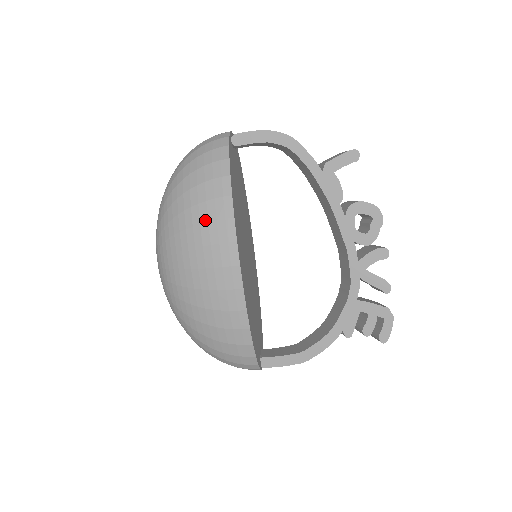
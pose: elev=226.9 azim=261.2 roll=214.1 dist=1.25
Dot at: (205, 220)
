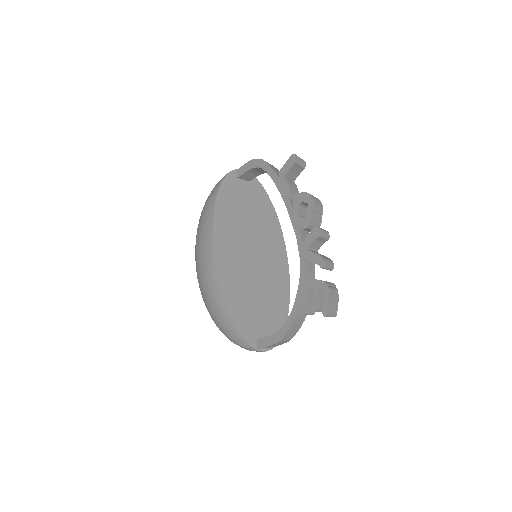
Dot at: (202, 226)
